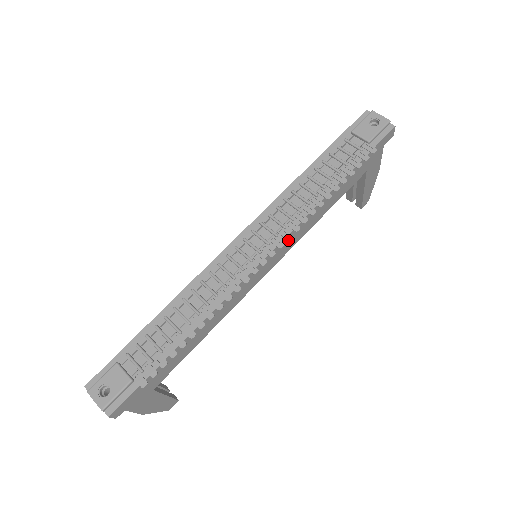
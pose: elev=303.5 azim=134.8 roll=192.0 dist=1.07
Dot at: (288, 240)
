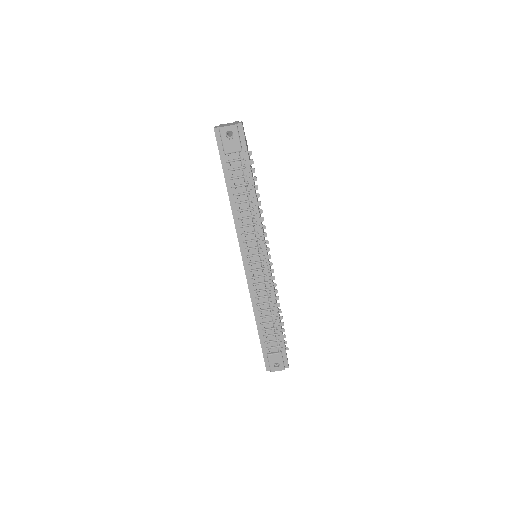
Dot at: (264, 239)
